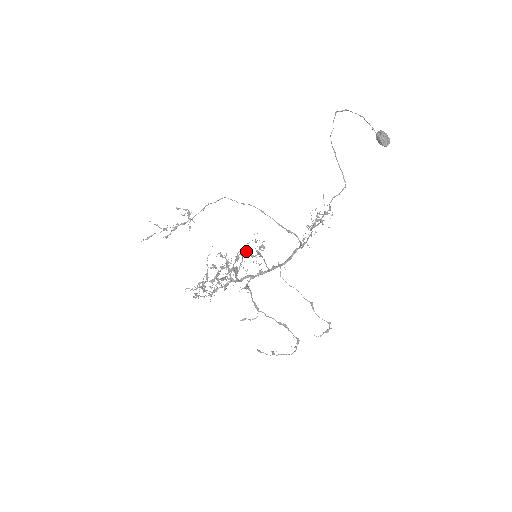
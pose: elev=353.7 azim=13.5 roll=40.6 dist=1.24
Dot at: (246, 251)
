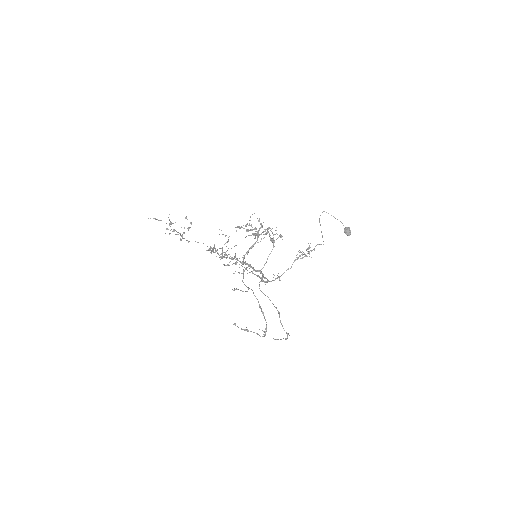
Dot at: (269, 234)
